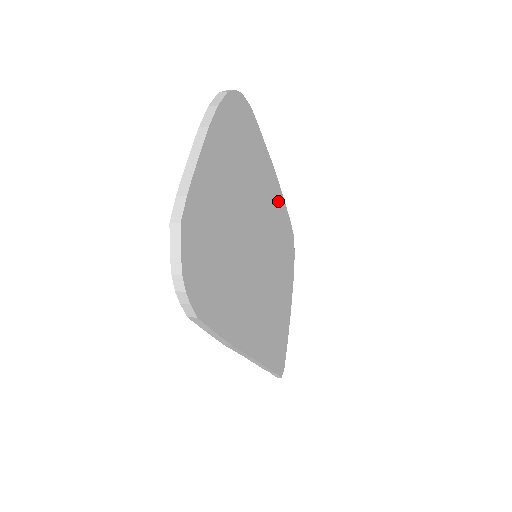
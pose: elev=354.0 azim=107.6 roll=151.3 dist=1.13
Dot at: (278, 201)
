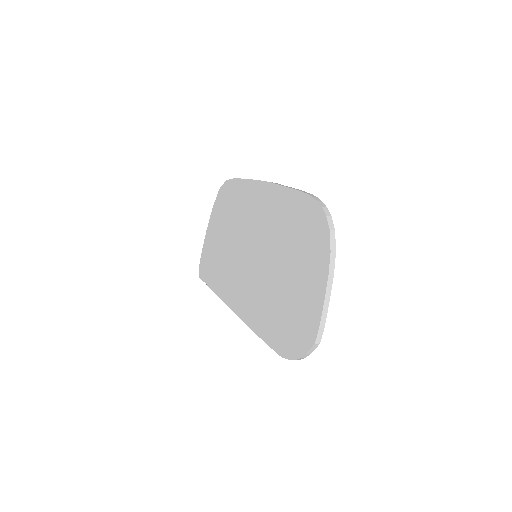
Dot at: occluded
